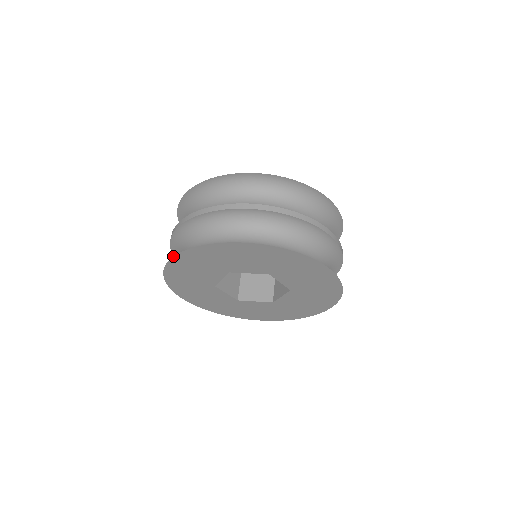
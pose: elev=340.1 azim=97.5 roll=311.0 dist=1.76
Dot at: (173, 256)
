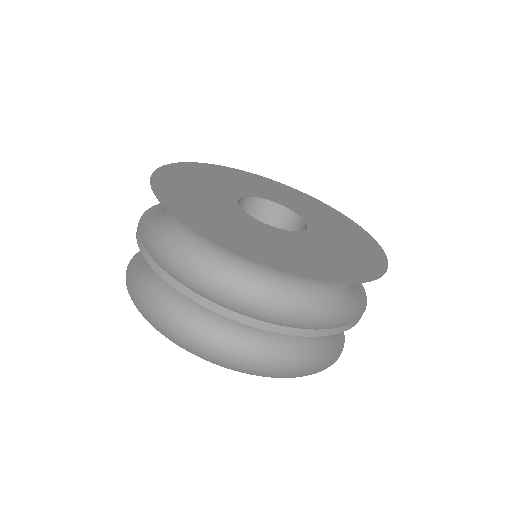
Dot at: (127, 289)
